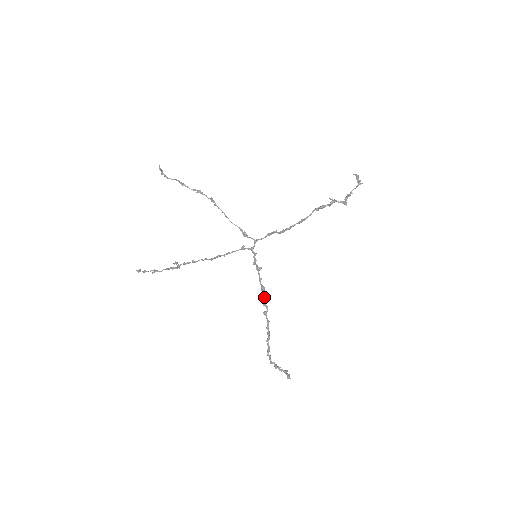
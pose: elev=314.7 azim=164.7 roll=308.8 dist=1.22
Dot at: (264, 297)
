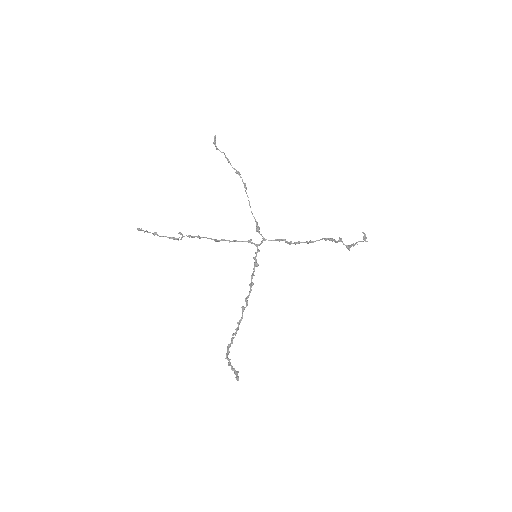
Dot at: (249, 293)
